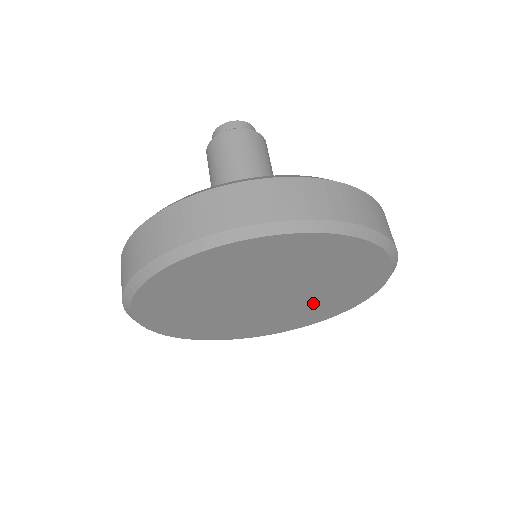
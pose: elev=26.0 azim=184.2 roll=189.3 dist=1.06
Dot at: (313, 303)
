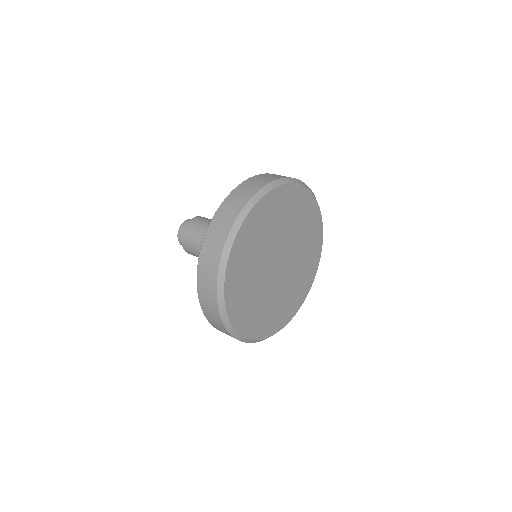
Dot at: (290, 289)
